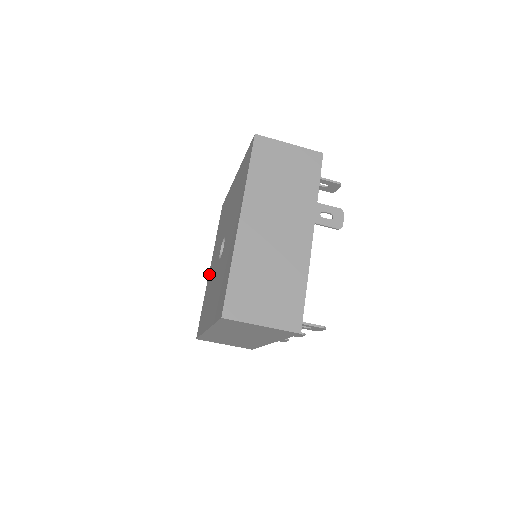
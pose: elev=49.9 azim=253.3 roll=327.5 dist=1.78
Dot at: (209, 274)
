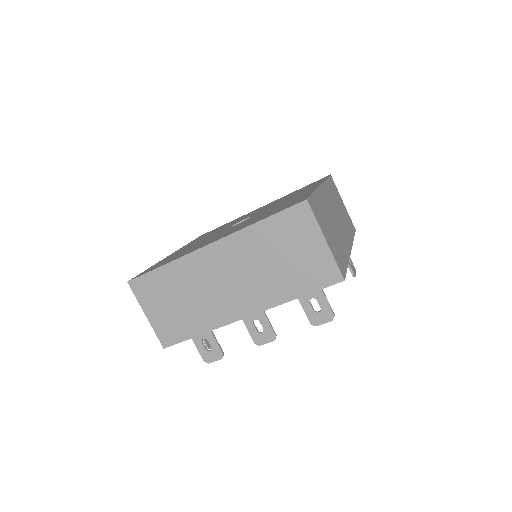
Dot at: occluded
